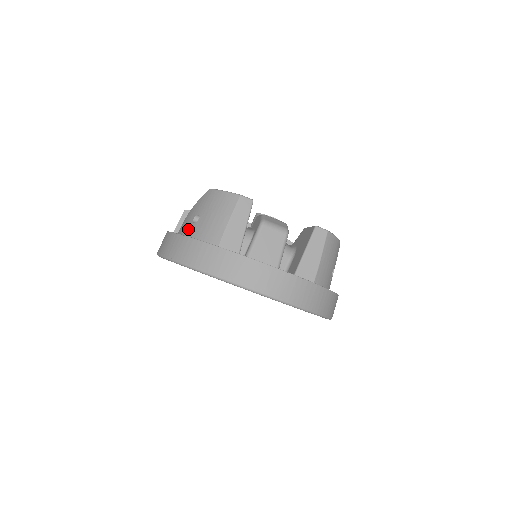
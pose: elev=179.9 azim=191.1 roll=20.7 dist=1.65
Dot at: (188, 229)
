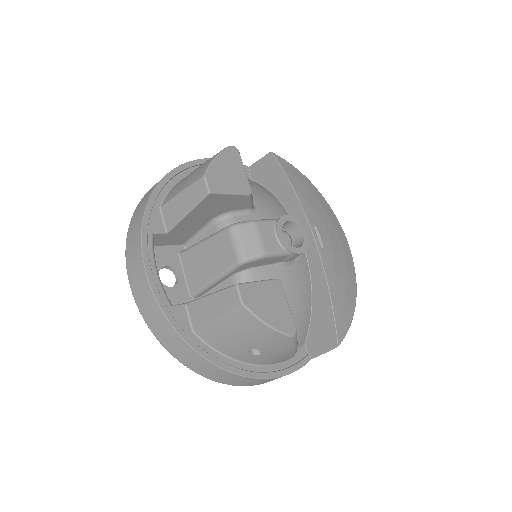
Dot at: occluded
